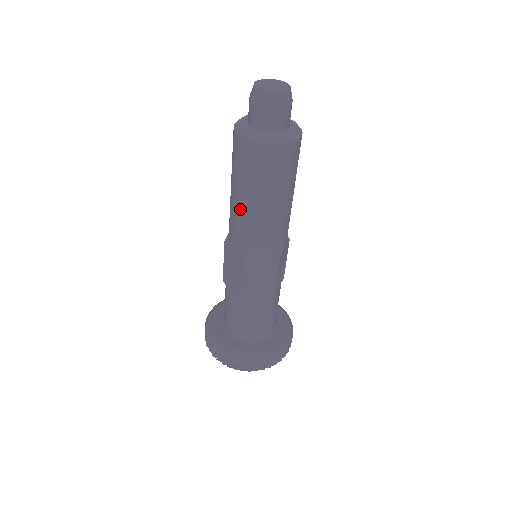
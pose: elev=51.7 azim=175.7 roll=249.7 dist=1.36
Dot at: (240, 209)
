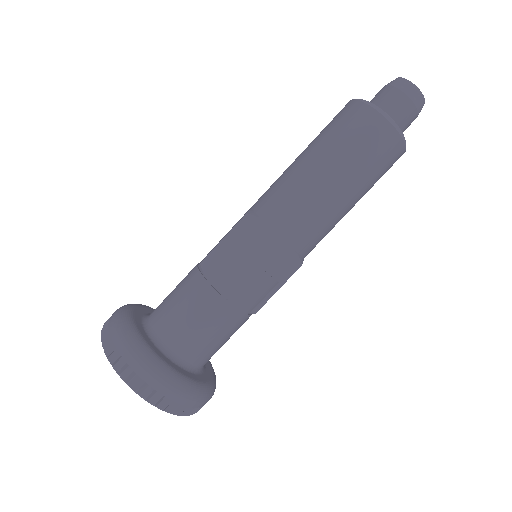
Dot at: (290, 166)
